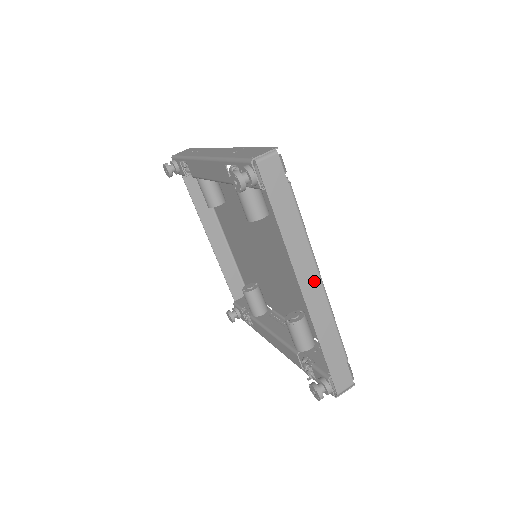
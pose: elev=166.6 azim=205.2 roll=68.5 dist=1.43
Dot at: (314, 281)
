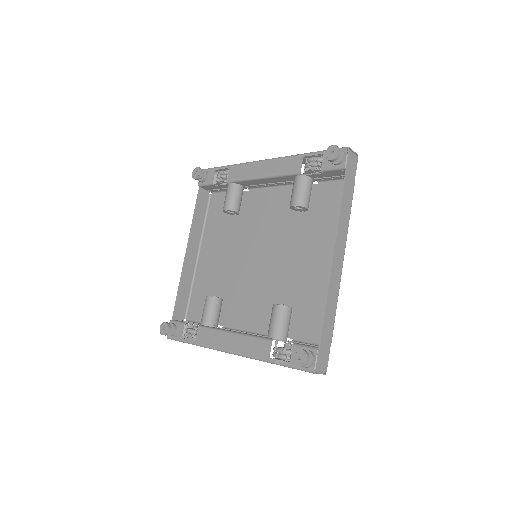
Dot at: (341, 256)
